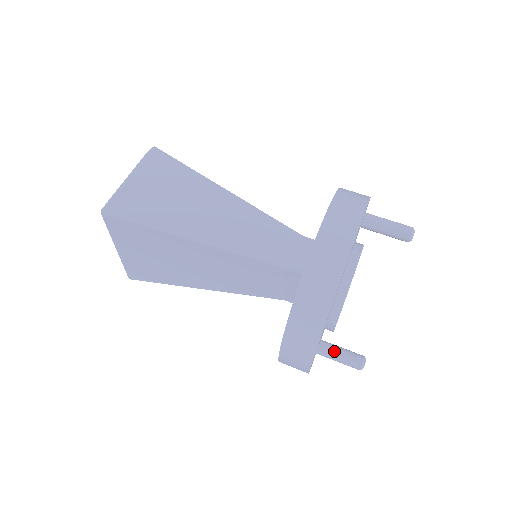
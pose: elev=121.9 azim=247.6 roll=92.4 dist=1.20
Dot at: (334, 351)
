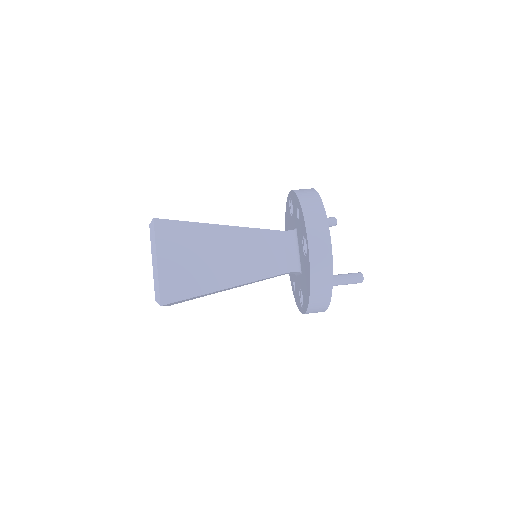
Dot at: (339, 274)
